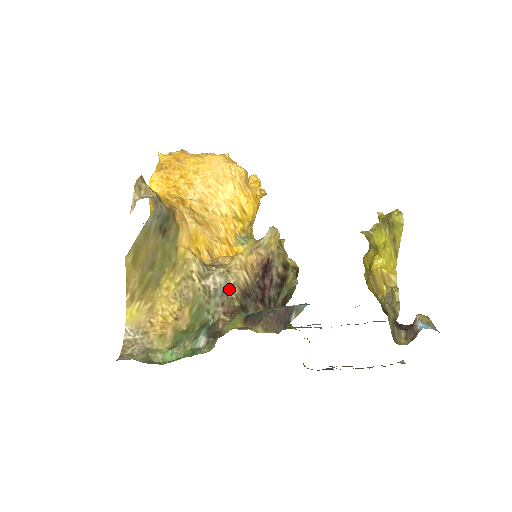
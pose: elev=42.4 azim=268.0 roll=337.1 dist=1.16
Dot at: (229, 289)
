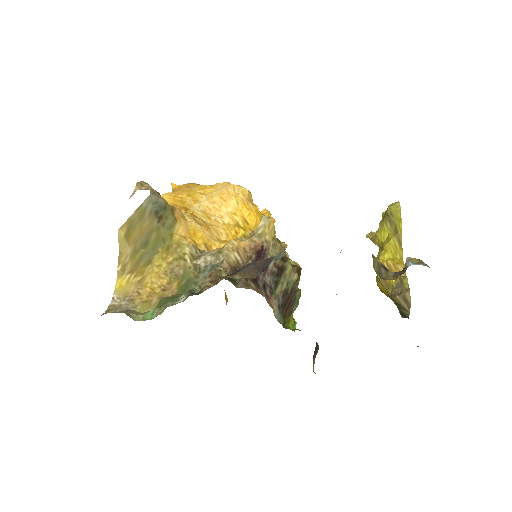
Dot at: (218, 264)
